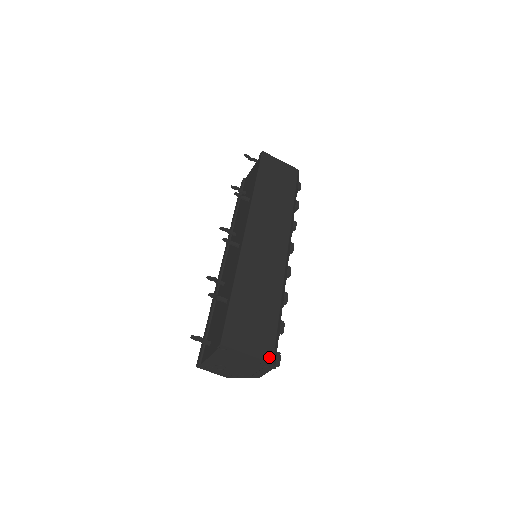
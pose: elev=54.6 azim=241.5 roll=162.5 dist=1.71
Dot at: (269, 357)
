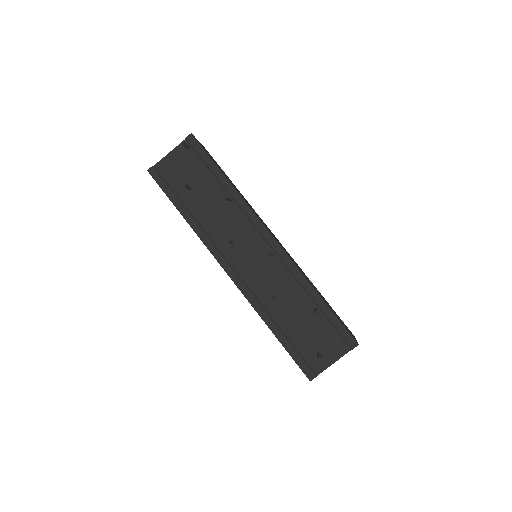
Dot at: occluded
